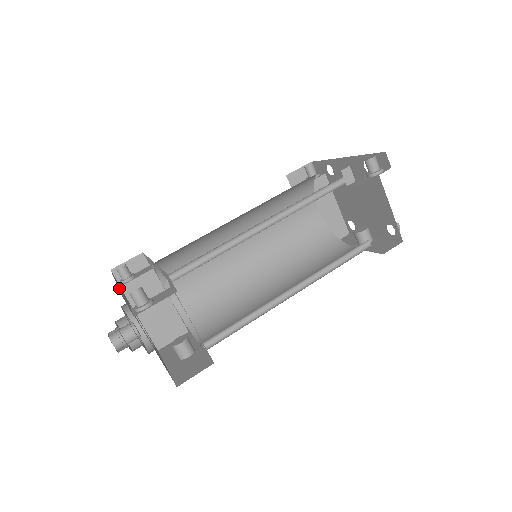
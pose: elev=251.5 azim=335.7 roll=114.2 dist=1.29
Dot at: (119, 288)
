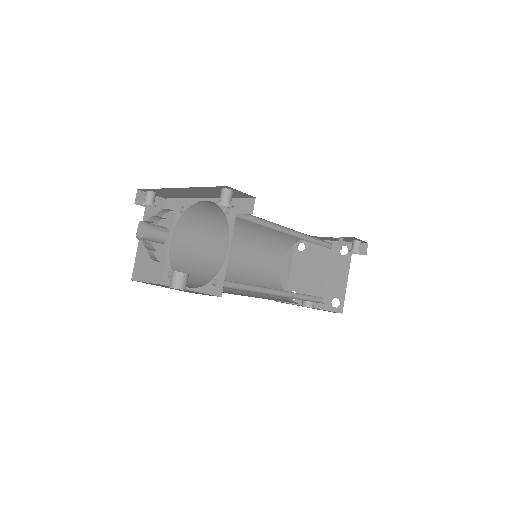
Dot at: occluded
